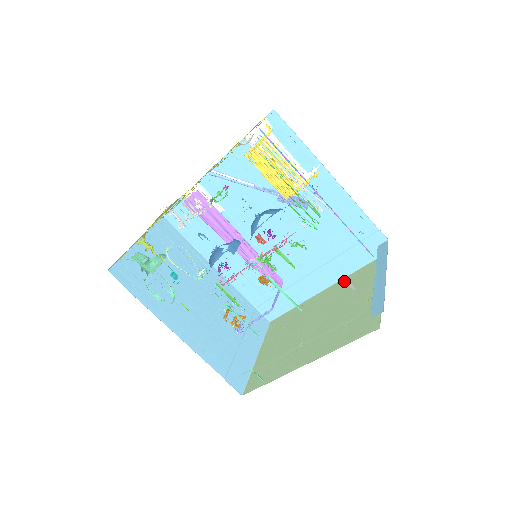
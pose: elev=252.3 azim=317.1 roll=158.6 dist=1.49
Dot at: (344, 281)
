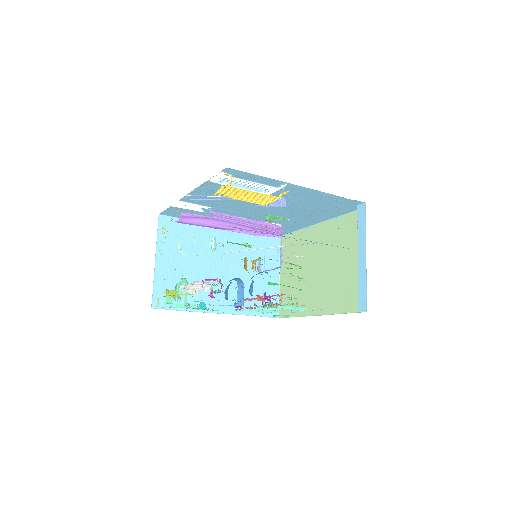
Dot at: (334, 224)
